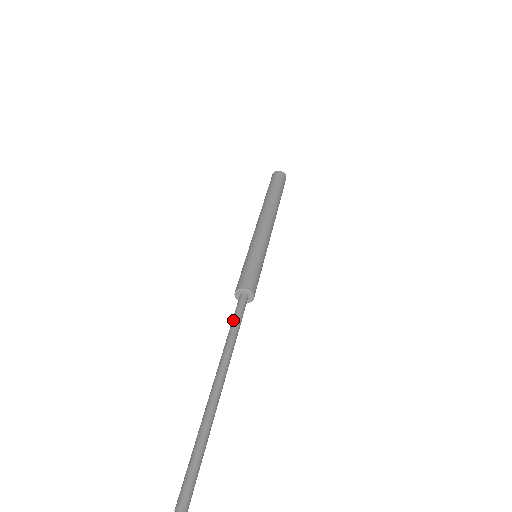
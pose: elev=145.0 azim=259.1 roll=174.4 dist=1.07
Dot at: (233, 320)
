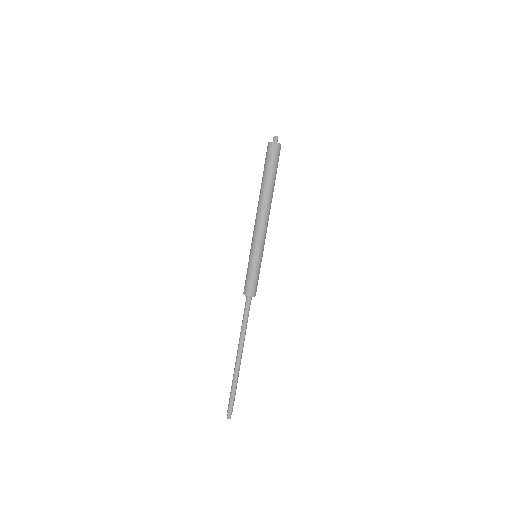
Dot at: (244, 317)
